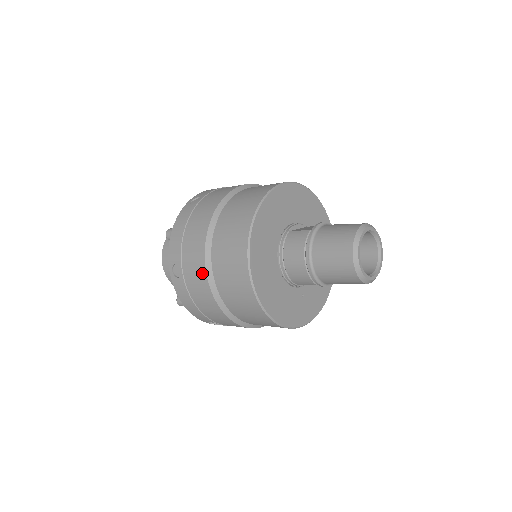
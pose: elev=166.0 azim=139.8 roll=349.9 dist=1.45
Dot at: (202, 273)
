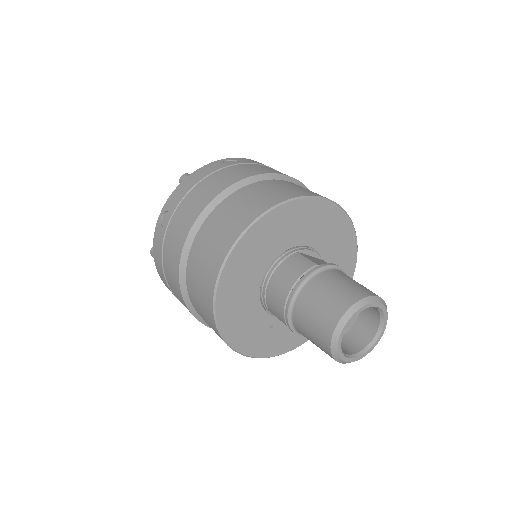
Dot at: (183, 237)
